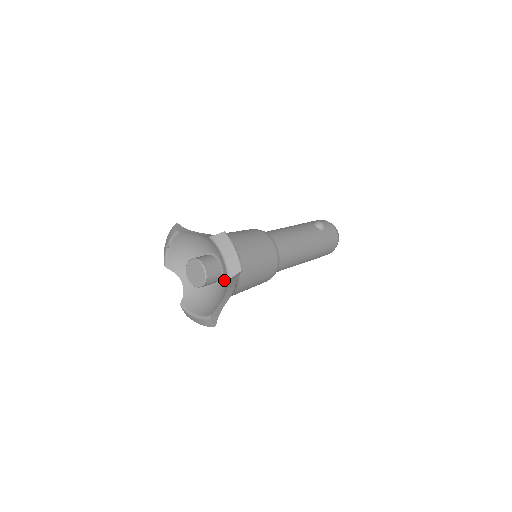
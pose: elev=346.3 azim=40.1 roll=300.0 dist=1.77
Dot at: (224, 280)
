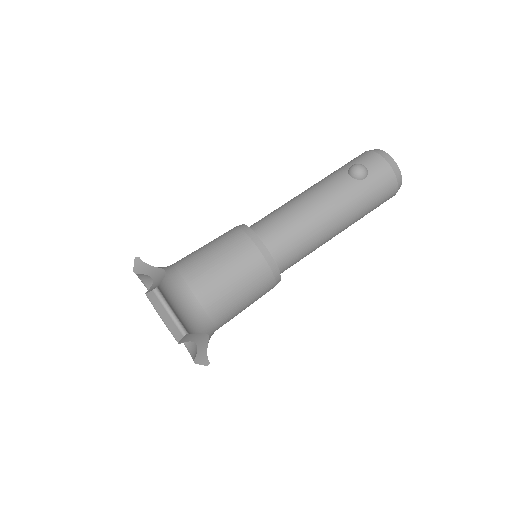
Dot at: occluded
